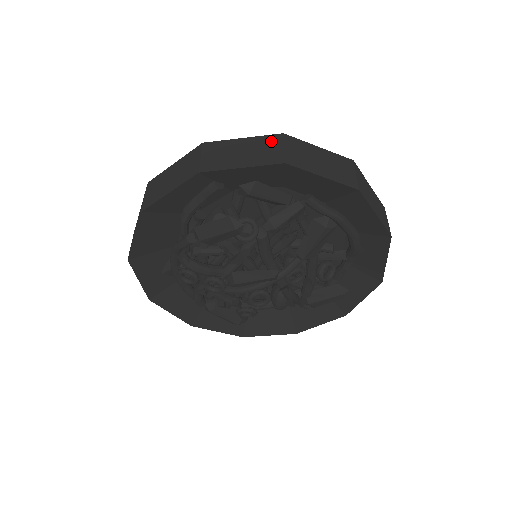
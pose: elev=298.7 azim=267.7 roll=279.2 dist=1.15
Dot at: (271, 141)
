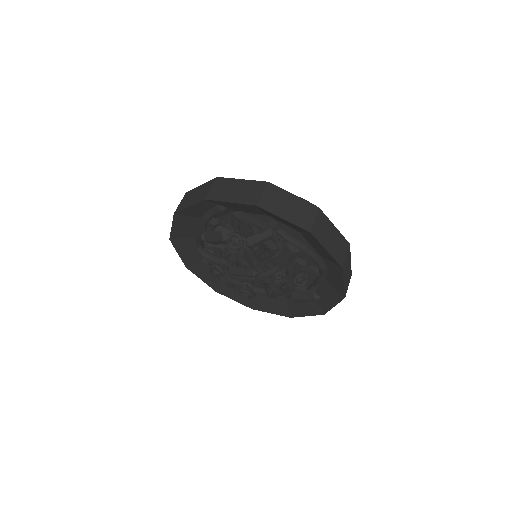
Dot at: (257, 186)
